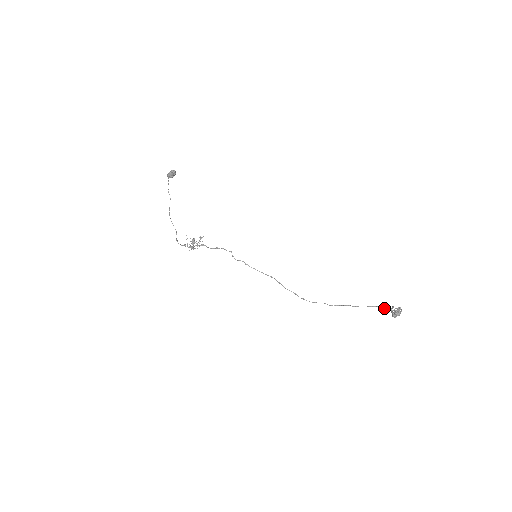
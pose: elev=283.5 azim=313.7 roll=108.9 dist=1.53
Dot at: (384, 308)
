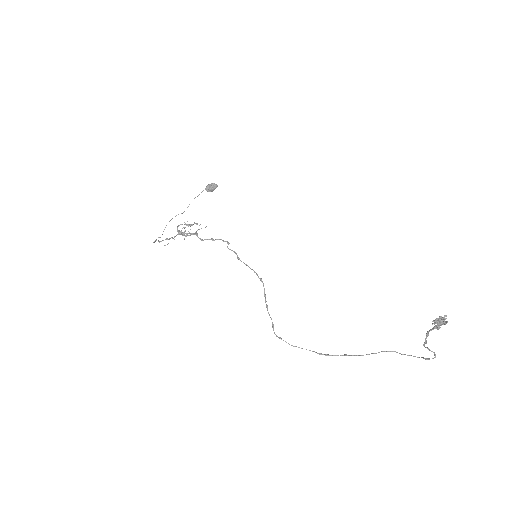
Dot at: occluded
